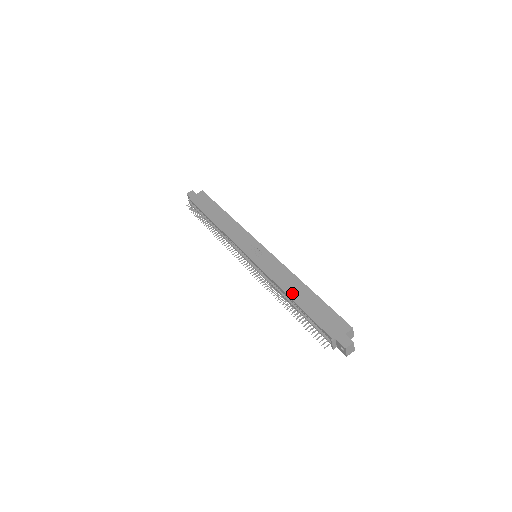
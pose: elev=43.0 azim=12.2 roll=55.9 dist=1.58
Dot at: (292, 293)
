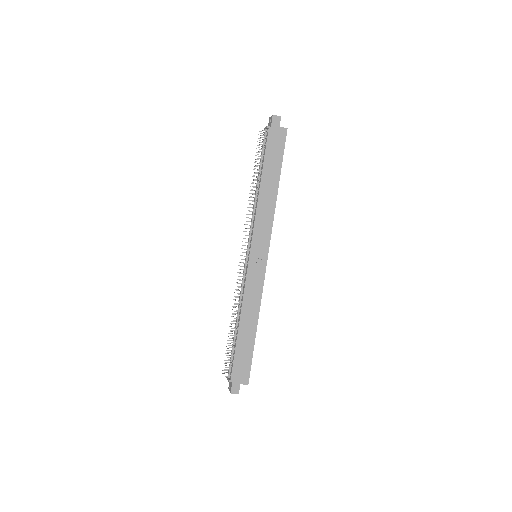
Dot at: (244, 323)
